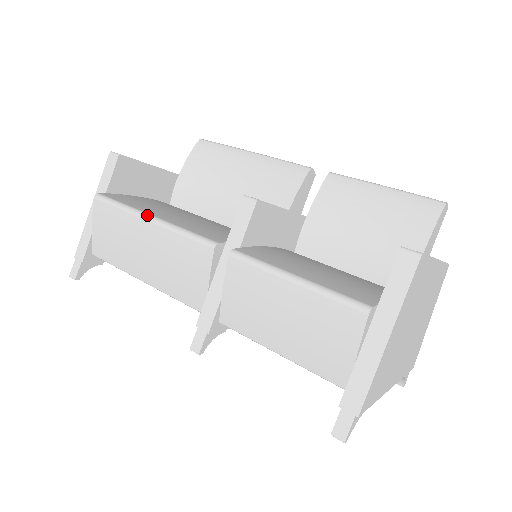
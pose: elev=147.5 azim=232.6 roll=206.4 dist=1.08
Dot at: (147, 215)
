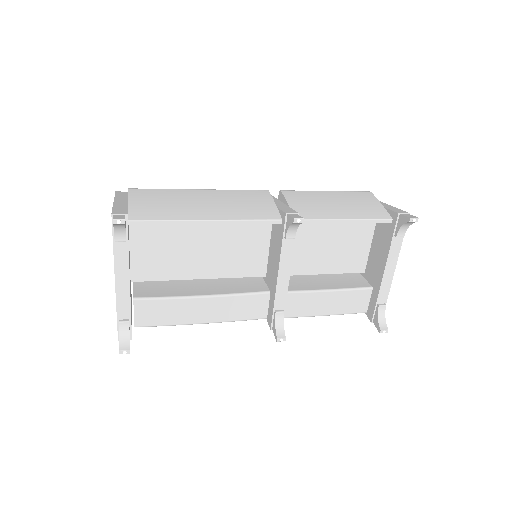
Dot at: (197, 190)
